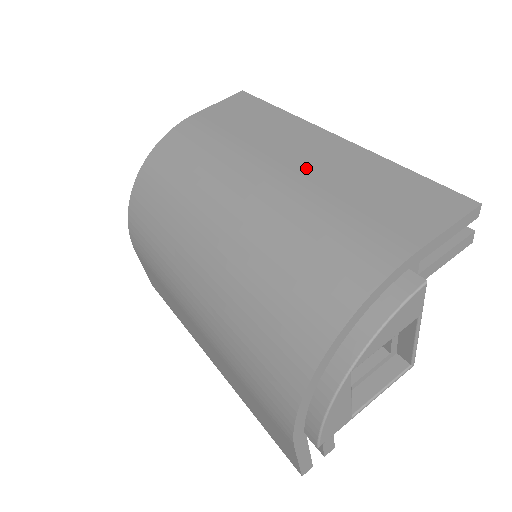
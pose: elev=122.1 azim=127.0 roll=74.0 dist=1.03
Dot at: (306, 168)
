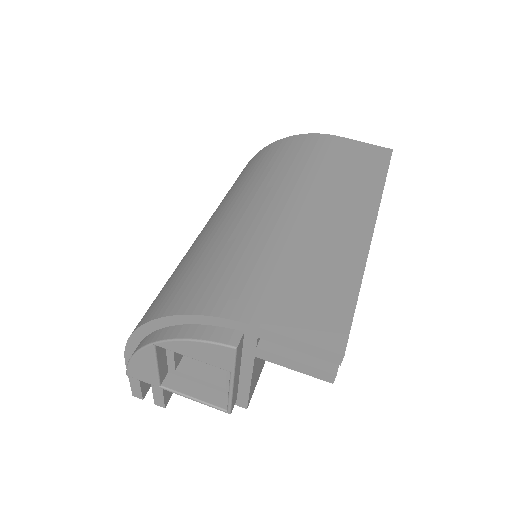
Dot at: (315, 225)
